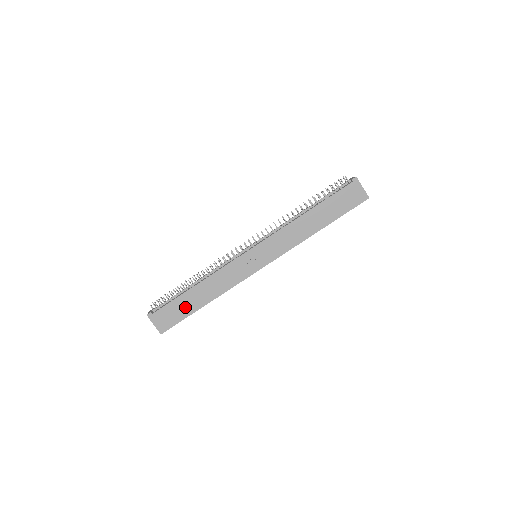
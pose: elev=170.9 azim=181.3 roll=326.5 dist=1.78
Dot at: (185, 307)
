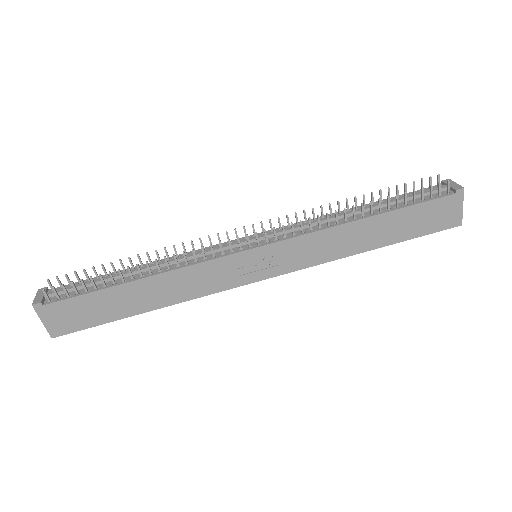
Dot at: (109, 307)
